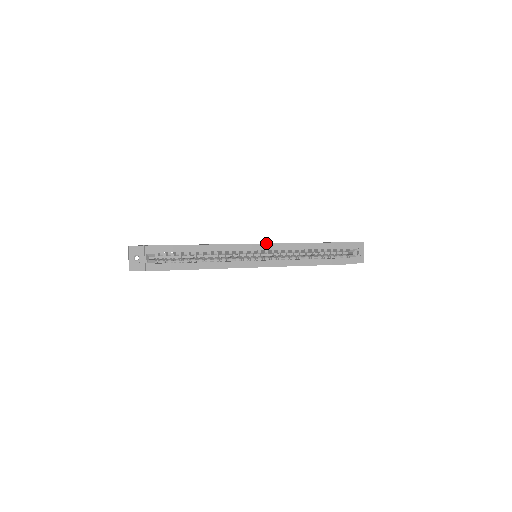
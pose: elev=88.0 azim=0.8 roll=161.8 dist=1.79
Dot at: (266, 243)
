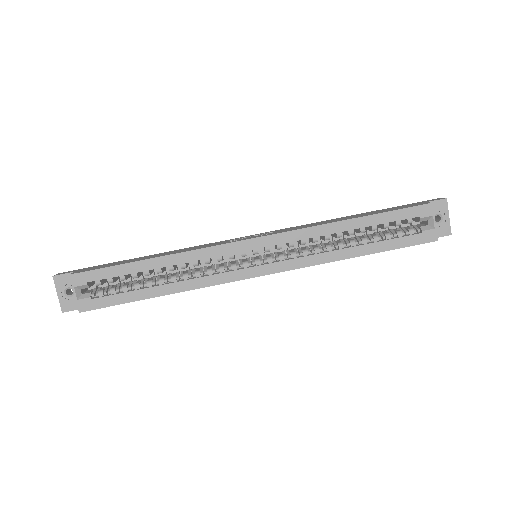
Dot at: (271, 231)
